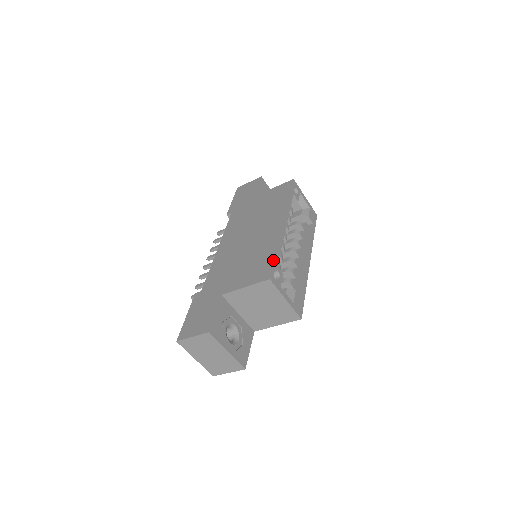
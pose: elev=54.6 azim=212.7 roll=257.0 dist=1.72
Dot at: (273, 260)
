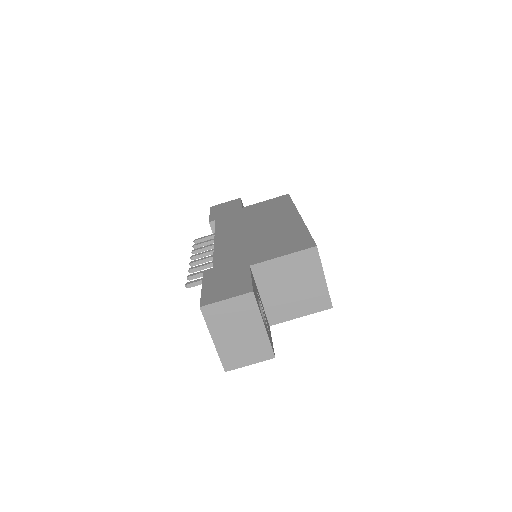
Dot at: (310, 235)
